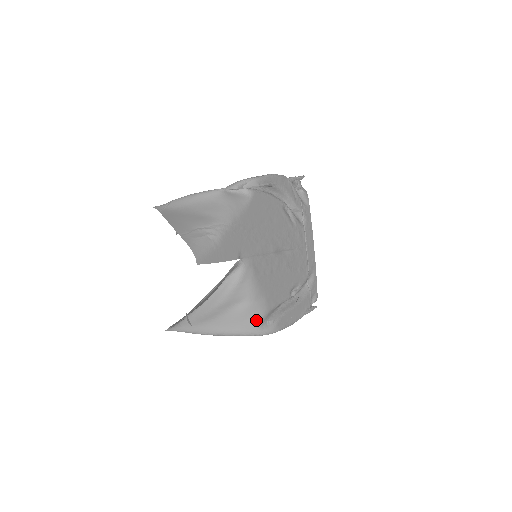
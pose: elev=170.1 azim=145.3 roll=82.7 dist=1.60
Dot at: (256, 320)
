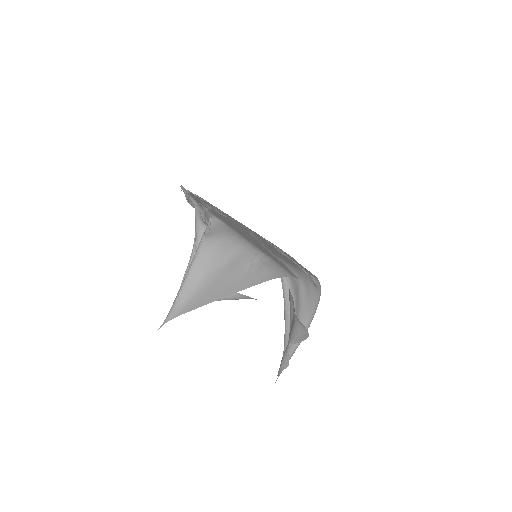
Dot at: (312, 286)
